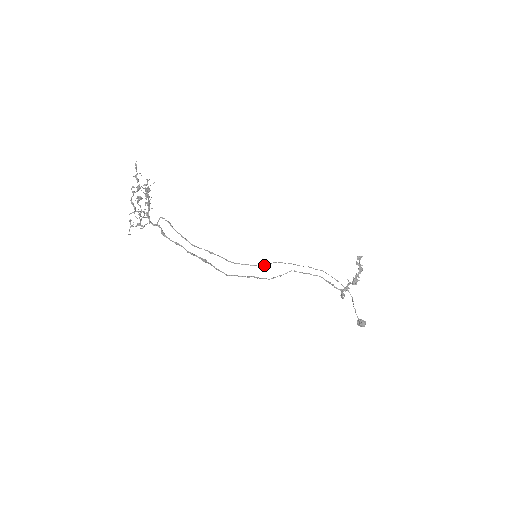
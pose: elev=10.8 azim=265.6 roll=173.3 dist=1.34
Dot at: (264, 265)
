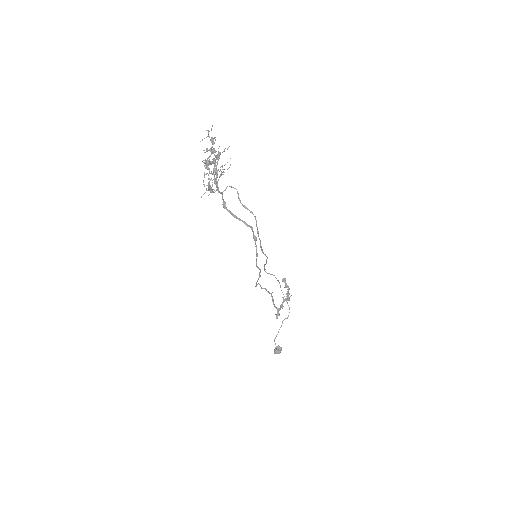
Dot at: (266, 263)
